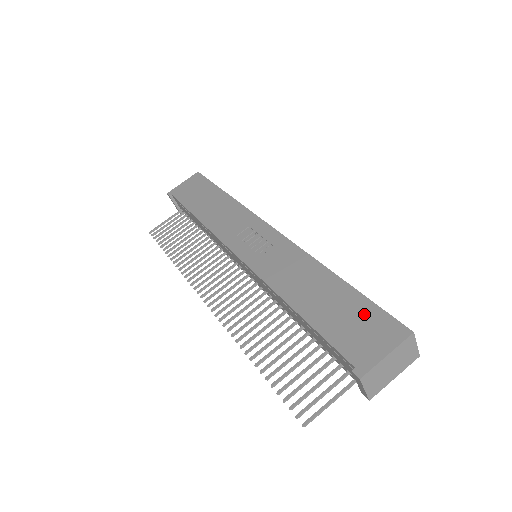
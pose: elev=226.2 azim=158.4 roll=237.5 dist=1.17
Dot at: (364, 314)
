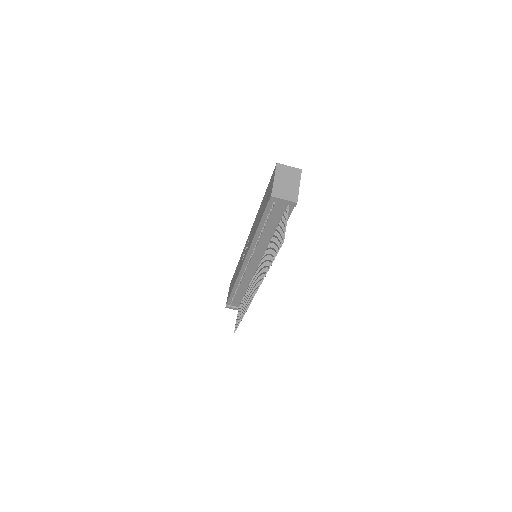
Dot at: (268, 189)
